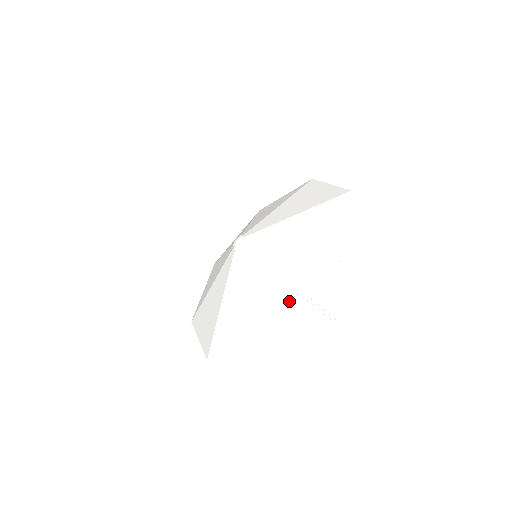
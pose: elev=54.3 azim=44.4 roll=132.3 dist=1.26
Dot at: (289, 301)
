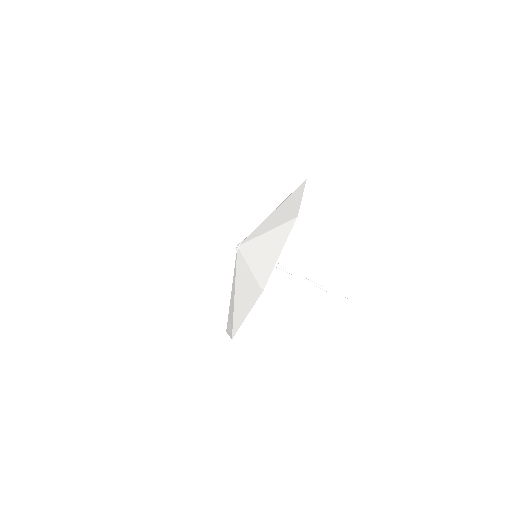
Dot at: (242, 313)
